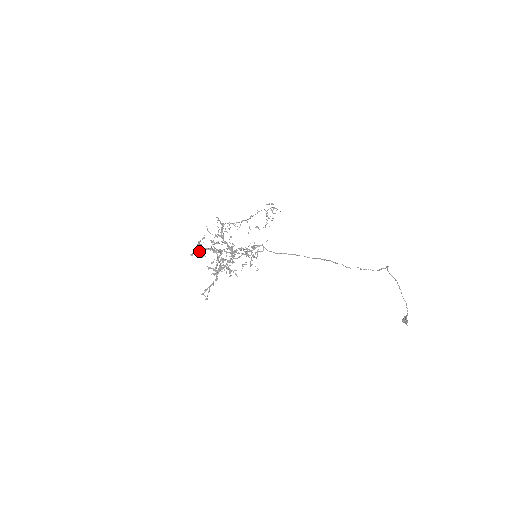
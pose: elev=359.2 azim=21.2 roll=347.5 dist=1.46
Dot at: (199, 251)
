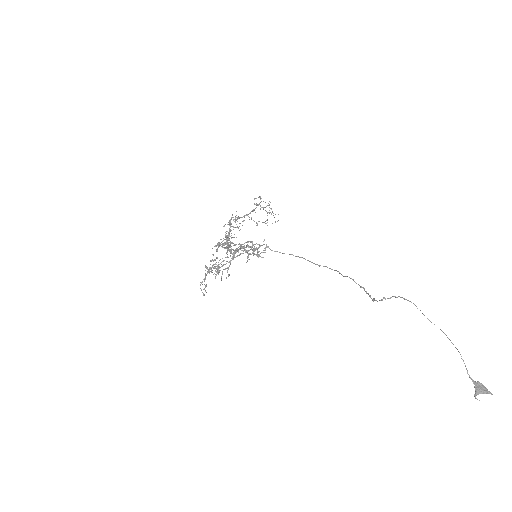
Dot at: (216, 245)
